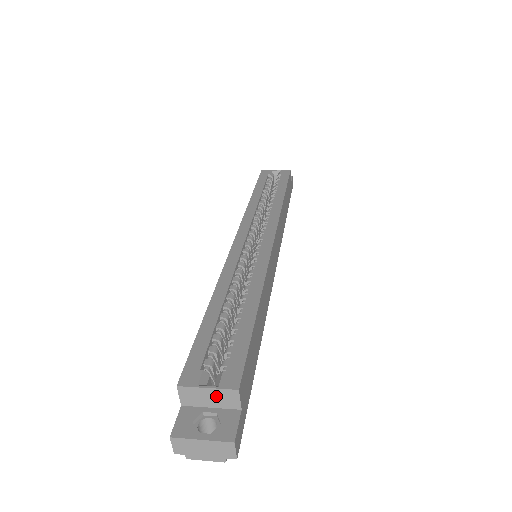
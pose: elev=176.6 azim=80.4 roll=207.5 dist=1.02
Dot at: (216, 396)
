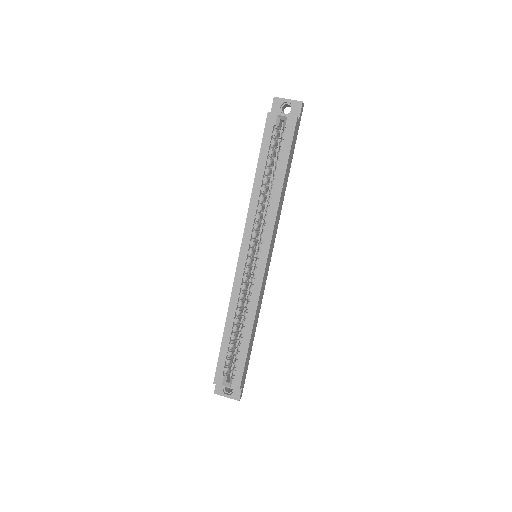
Dot at: (230, 386)
